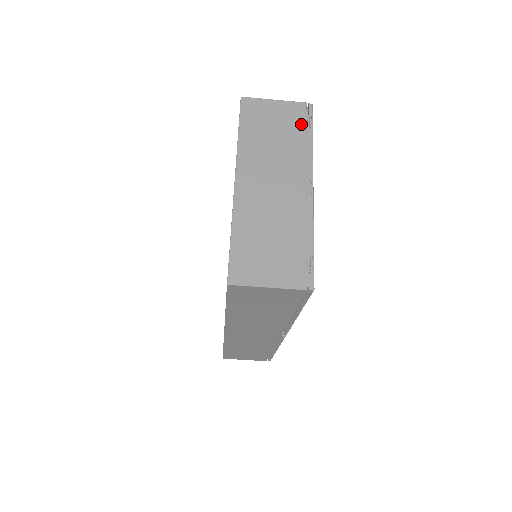
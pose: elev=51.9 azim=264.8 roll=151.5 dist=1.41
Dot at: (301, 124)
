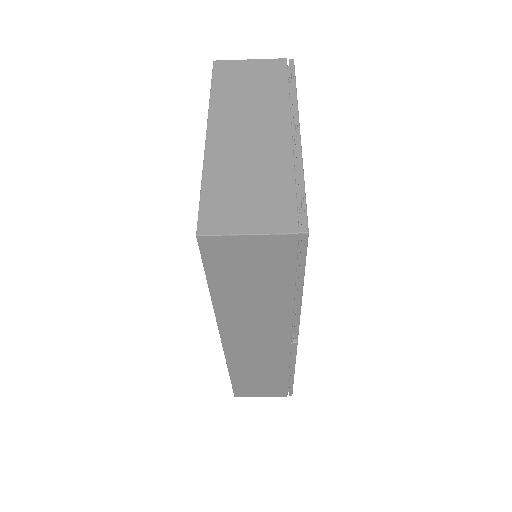
Dot at: (282, 76)
